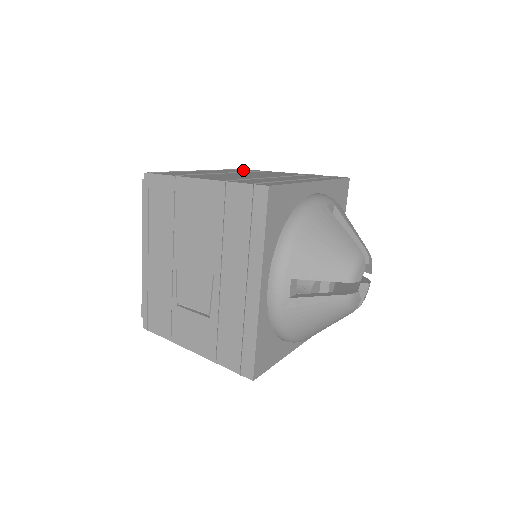
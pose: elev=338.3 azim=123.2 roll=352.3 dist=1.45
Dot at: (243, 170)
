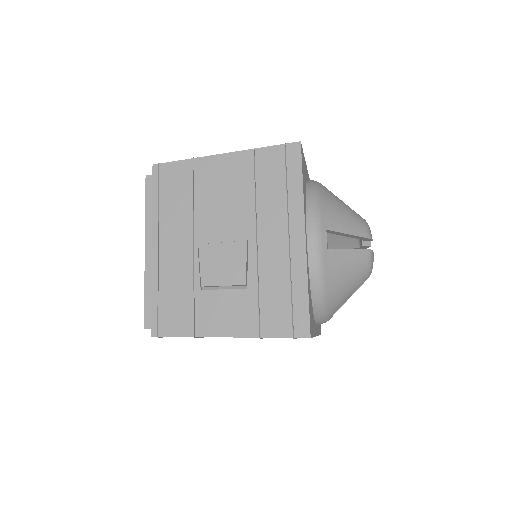
Dot at: occluded
